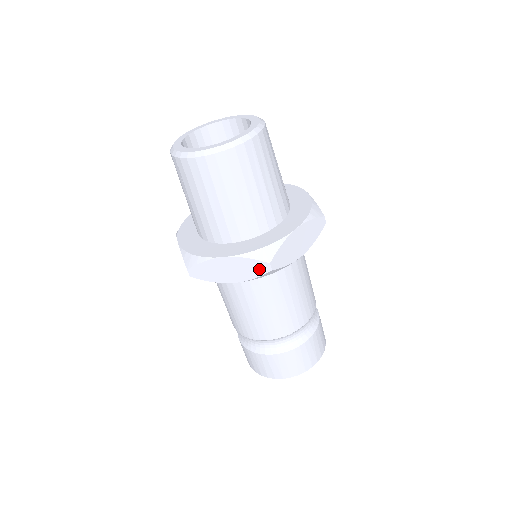
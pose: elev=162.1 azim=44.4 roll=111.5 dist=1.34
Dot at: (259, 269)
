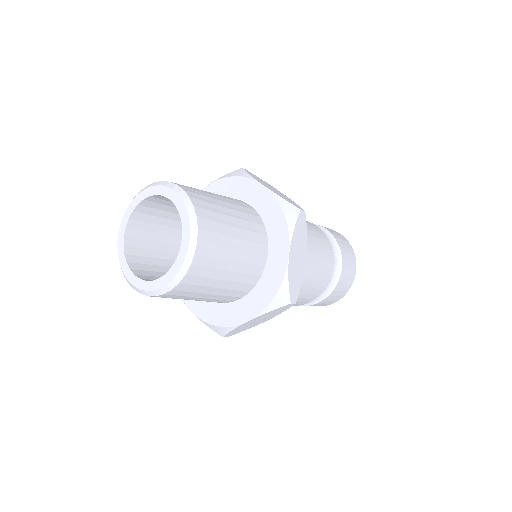
Dot at: (283, 309)
